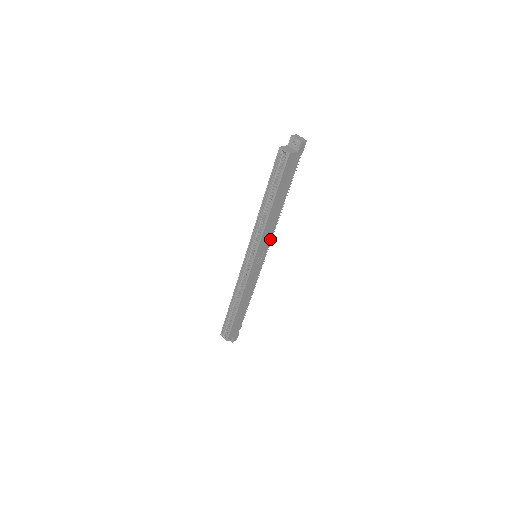
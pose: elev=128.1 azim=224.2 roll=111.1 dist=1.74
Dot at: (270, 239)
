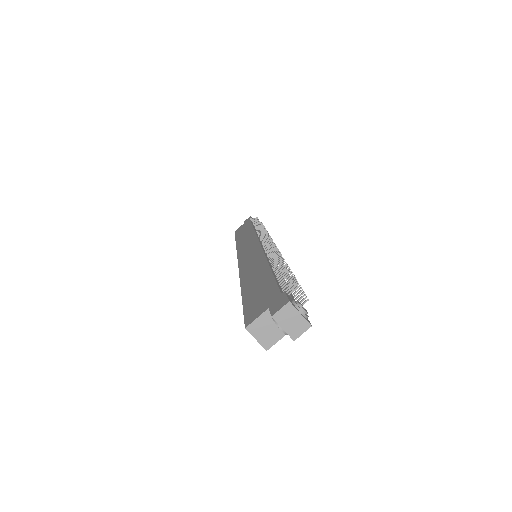
Dot at: occluded
